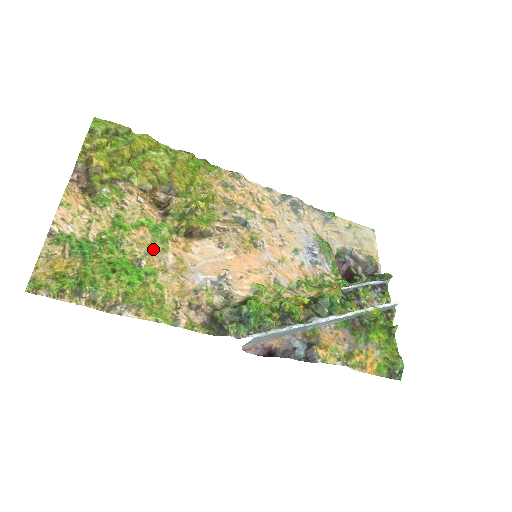
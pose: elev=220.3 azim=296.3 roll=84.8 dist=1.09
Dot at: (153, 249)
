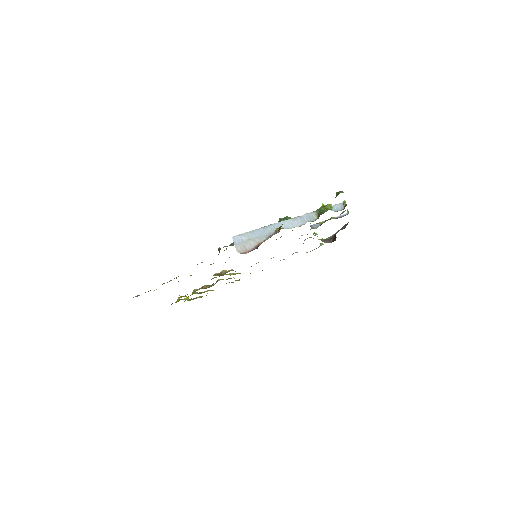
Dot at: occluded
